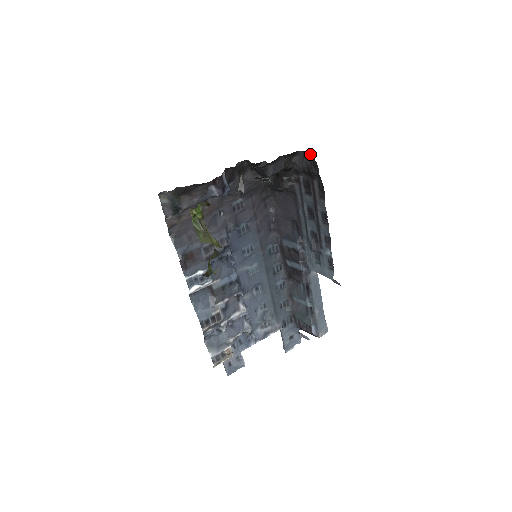
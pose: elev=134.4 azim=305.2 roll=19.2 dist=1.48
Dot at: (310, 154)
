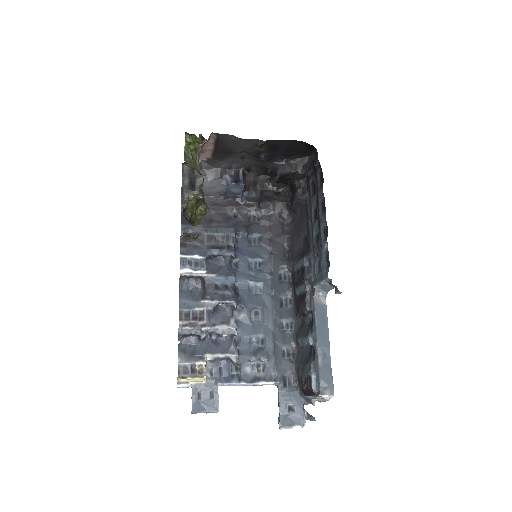
Dot at: (315, 150)
